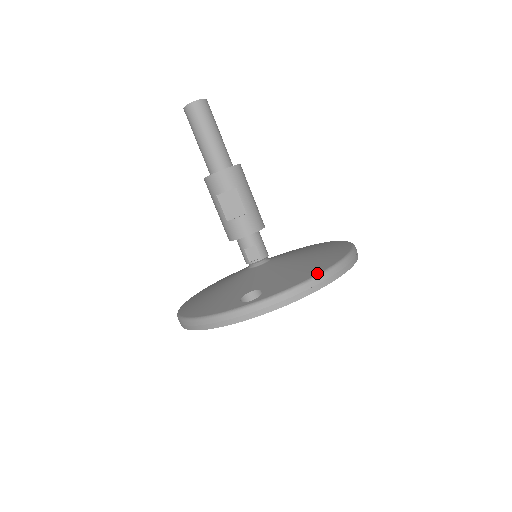
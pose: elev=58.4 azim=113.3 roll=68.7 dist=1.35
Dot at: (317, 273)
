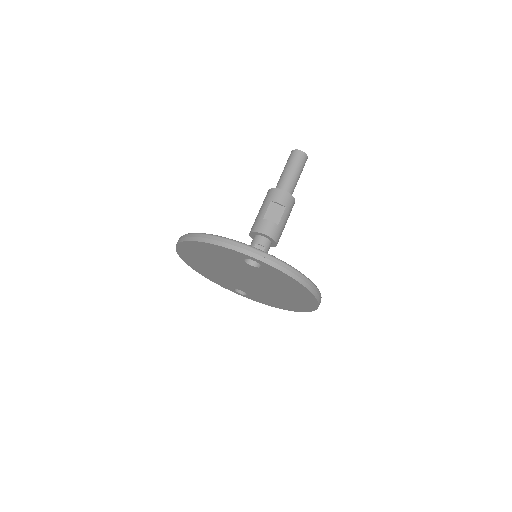
Dot at: occluded
